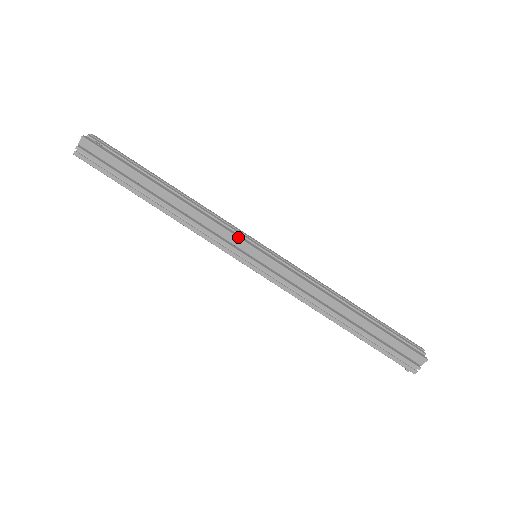
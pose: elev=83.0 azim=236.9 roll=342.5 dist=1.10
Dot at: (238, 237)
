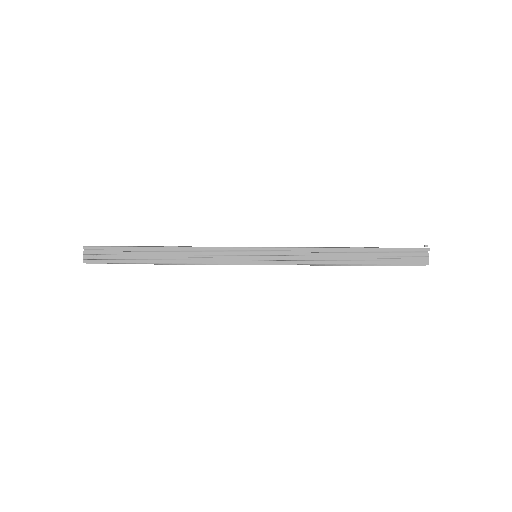
Dot at: occluded
